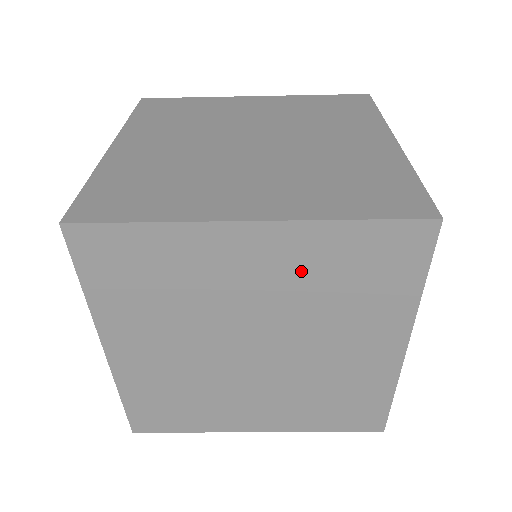
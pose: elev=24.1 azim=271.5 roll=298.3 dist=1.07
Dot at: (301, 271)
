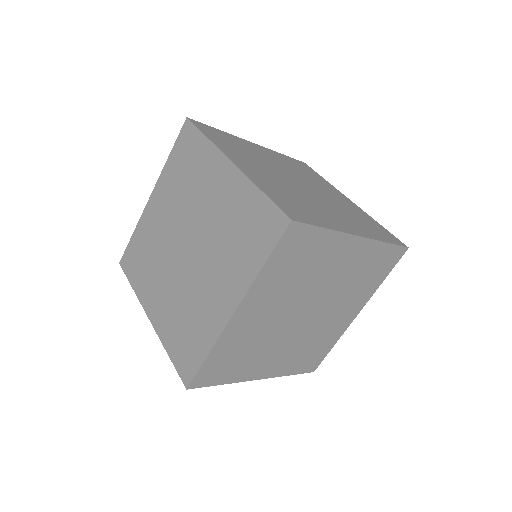
Dot at: (172, 190)
